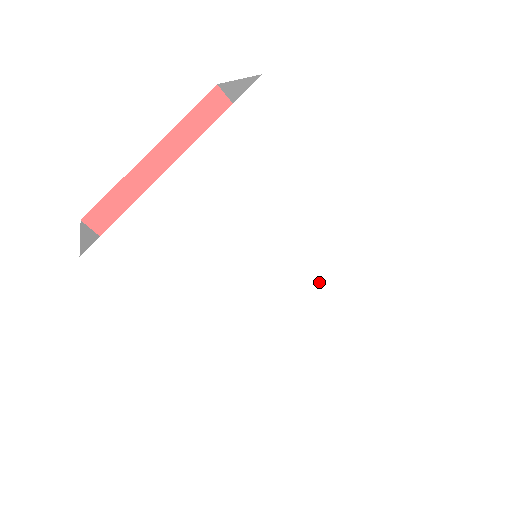
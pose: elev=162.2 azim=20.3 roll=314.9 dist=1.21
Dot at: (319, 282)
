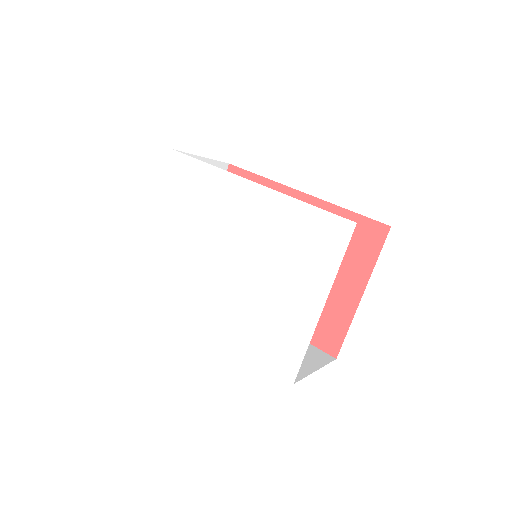
Dot at: (256, 252)
